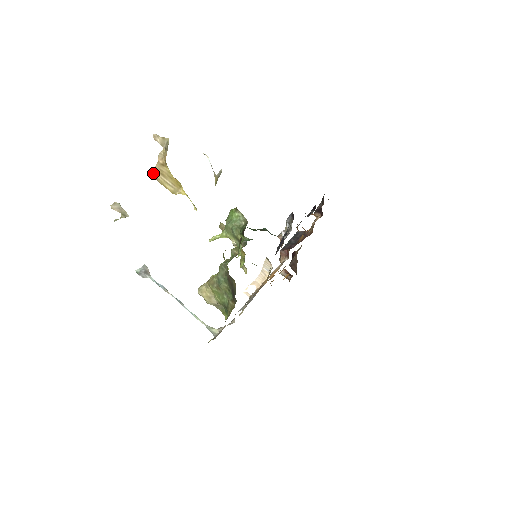
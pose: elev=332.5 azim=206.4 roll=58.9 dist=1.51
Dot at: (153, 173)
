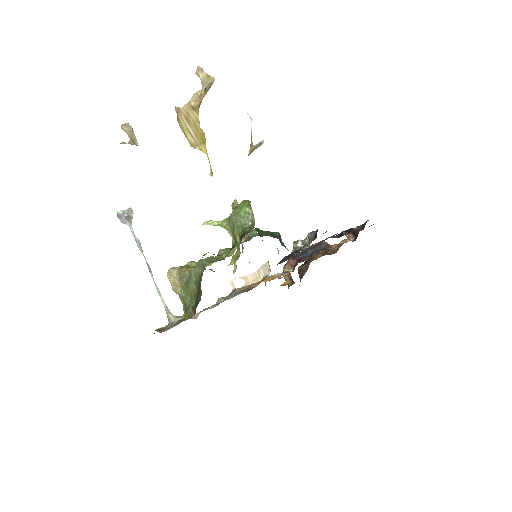
Dot at: (177, 113)
